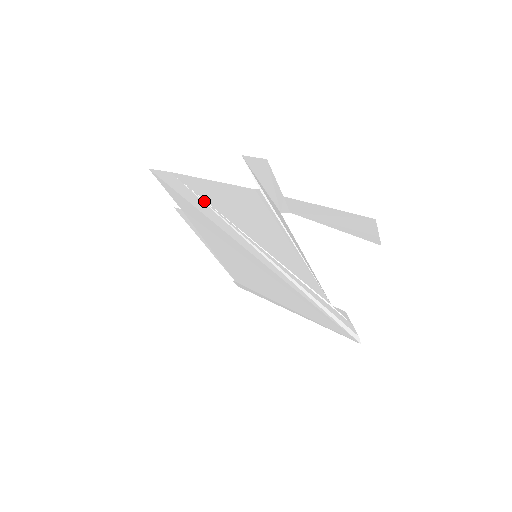
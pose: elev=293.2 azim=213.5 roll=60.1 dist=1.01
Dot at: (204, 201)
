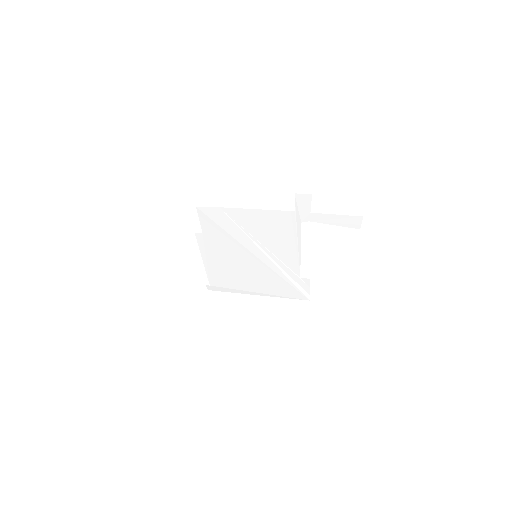
Dot at: (237, 224)
